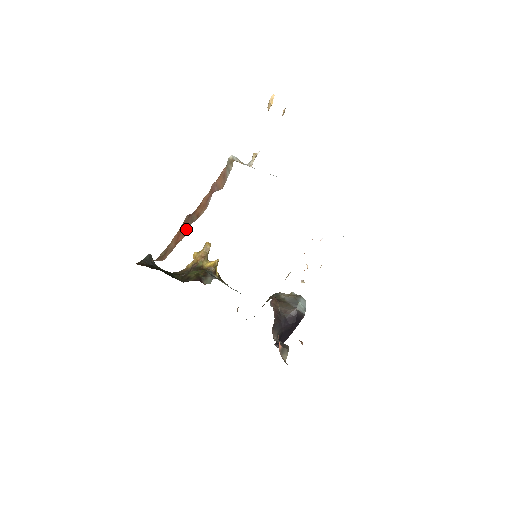
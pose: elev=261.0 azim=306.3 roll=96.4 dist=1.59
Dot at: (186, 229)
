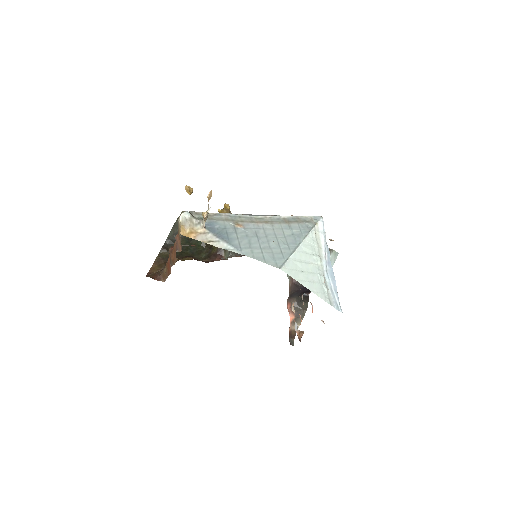
Dot at: (170, 267)
